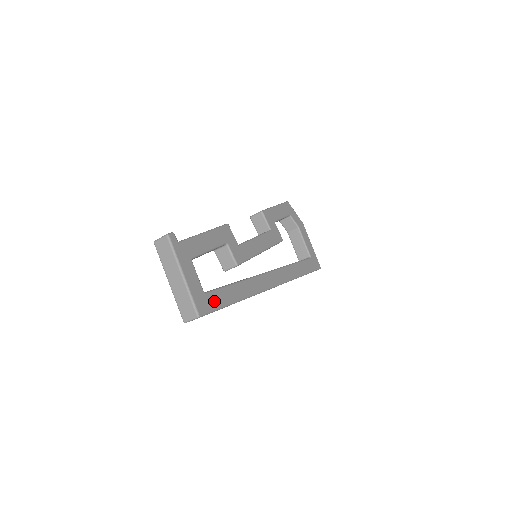
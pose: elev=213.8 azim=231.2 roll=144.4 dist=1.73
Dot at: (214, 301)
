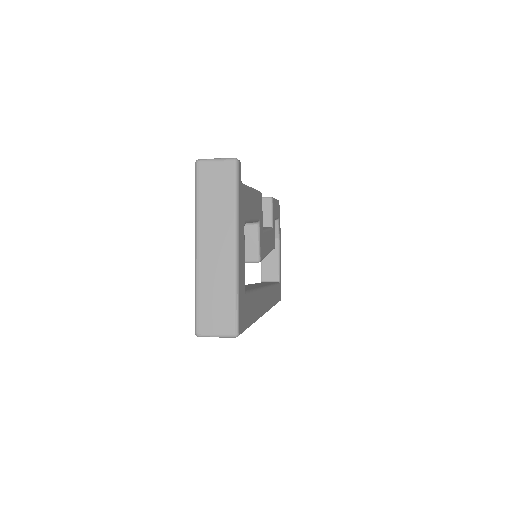
Dot at: (247, 311)
